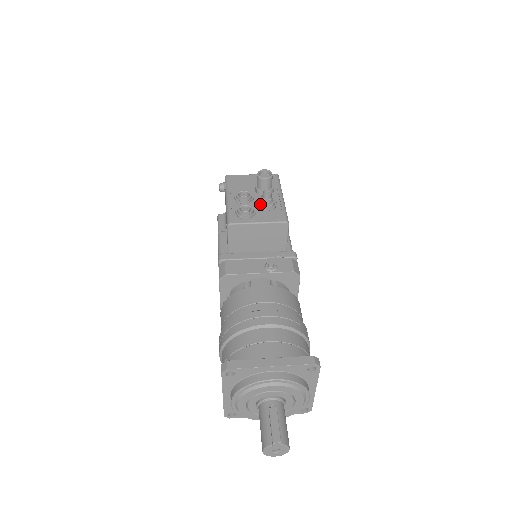
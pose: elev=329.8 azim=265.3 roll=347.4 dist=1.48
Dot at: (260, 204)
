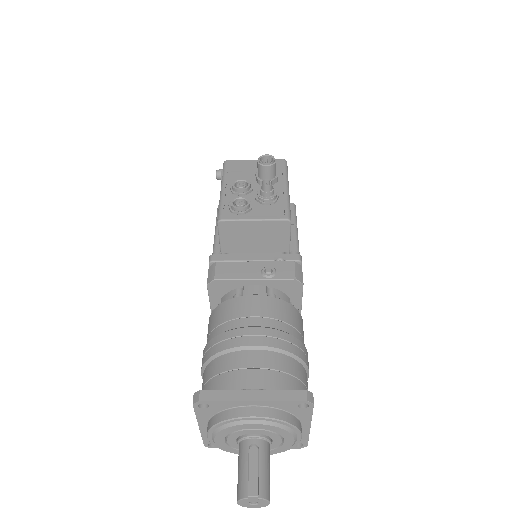
Dot at: (258, 197)
